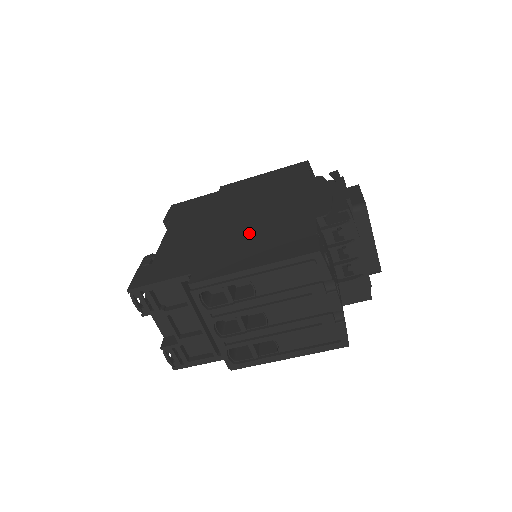
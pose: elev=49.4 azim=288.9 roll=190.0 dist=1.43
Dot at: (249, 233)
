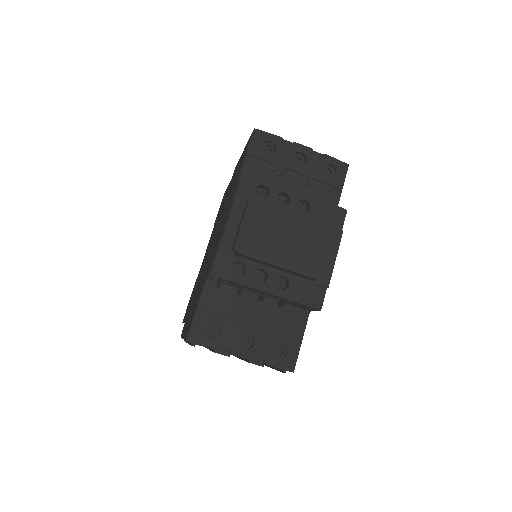
Dot at: (201, 280)
